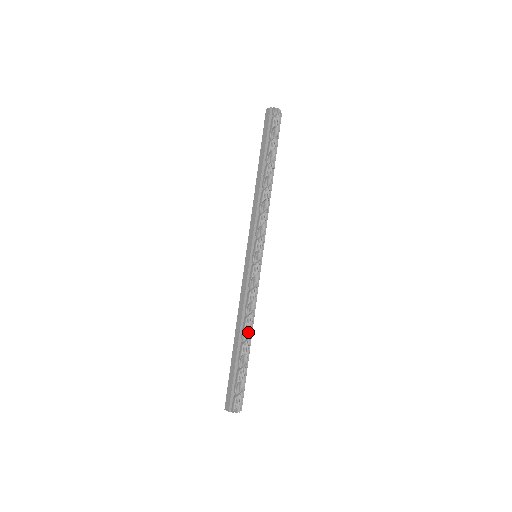
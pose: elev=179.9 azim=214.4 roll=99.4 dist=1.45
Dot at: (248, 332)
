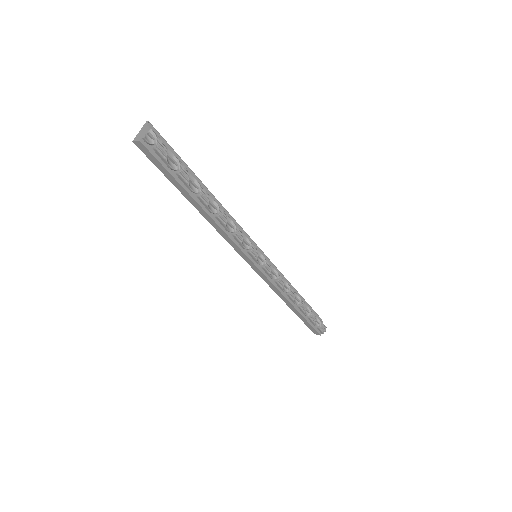
Dot at: (297, 298)
